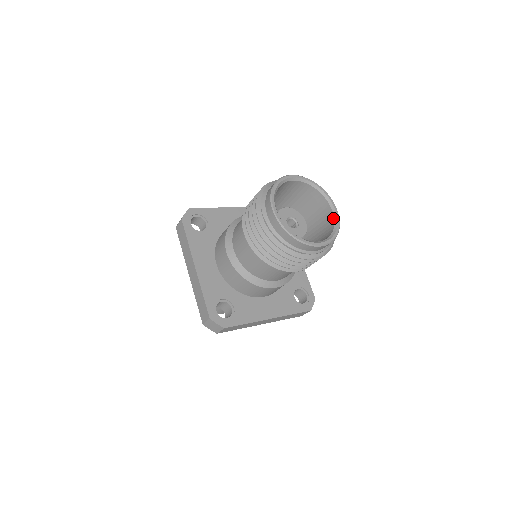
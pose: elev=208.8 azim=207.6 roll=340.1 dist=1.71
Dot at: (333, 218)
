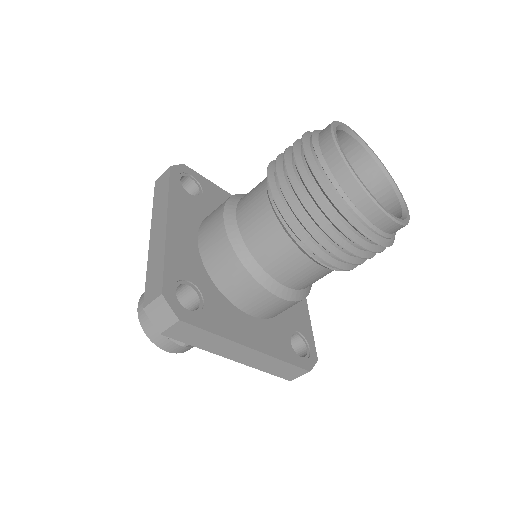
Dot at: (400, 208)
